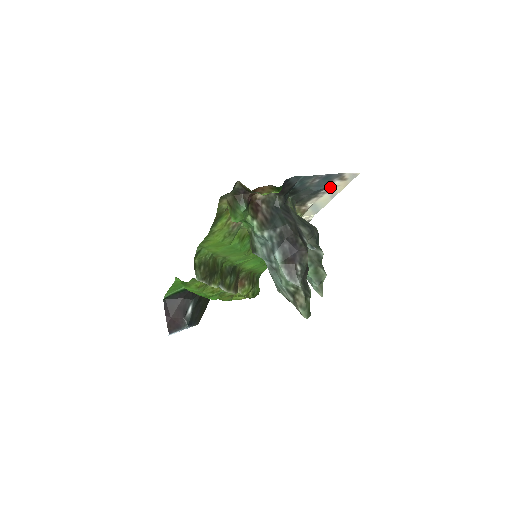
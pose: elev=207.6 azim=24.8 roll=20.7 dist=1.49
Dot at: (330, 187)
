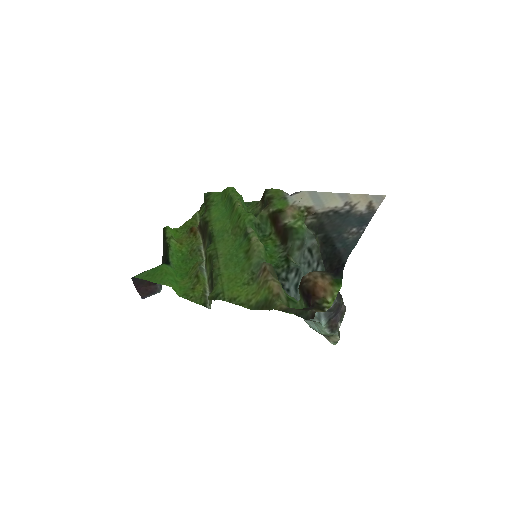
Dot at: (352, 209)
